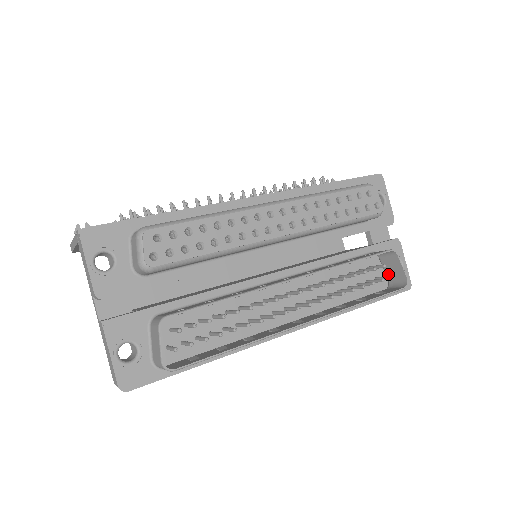
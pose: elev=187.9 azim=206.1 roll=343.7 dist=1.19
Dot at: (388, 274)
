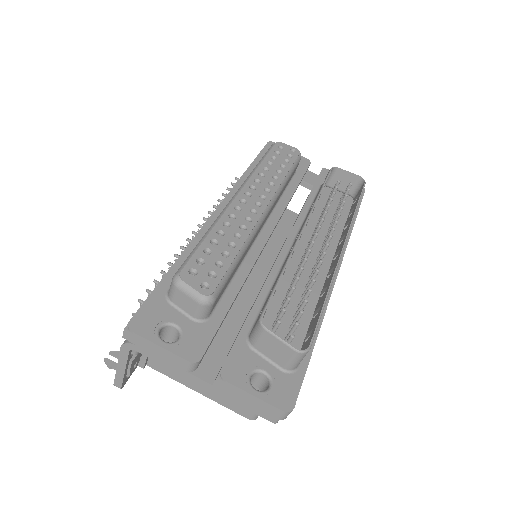
Dot at: (344, 190)
